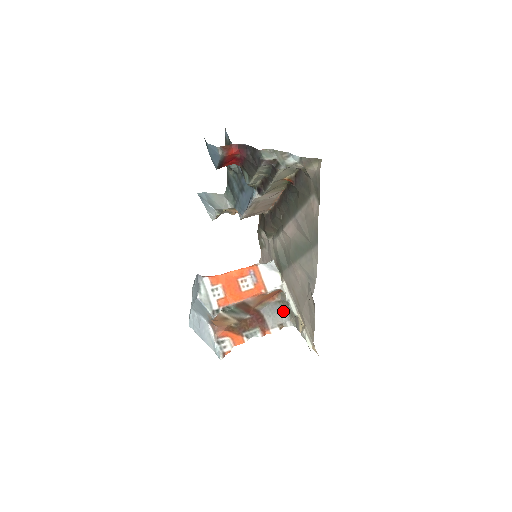
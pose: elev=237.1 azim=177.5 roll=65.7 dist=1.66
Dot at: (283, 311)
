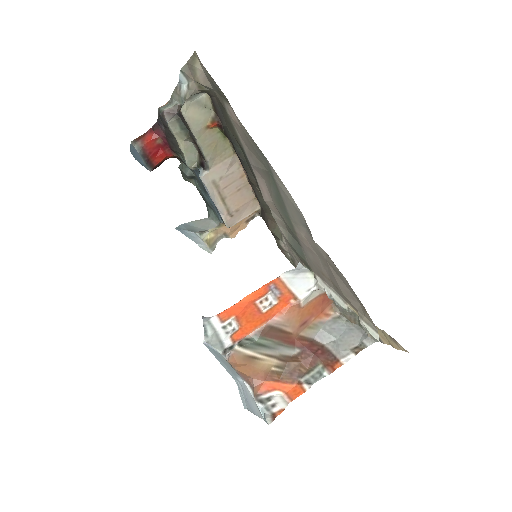
Dot at: (353, 329)
